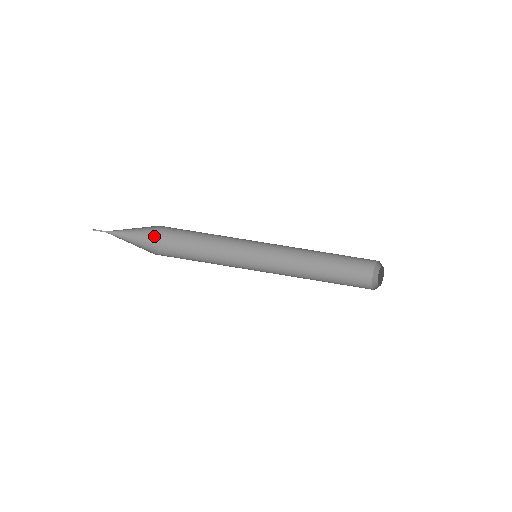
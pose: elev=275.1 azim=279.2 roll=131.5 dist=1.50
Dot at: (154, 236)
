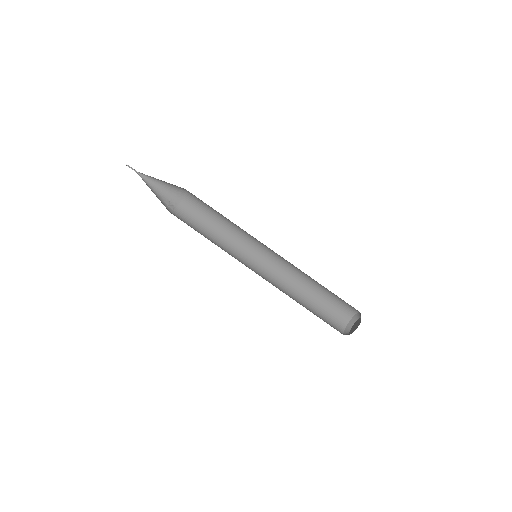
Dot at: (172, 201)
